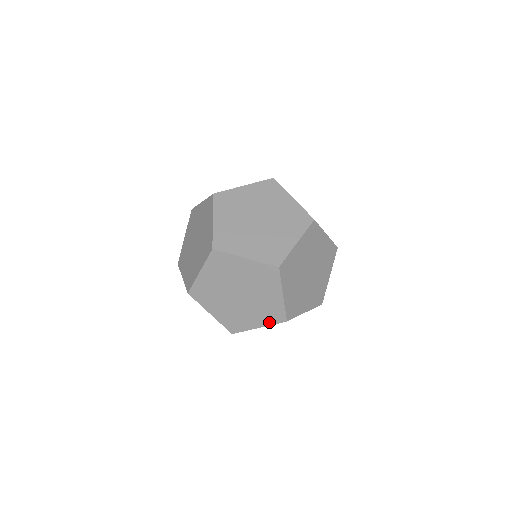
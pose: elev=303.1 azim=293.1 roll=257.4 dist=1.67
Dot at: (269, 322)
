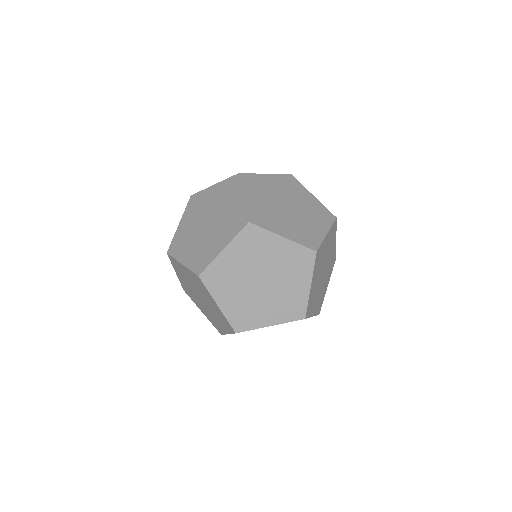
Dot at: occluded
